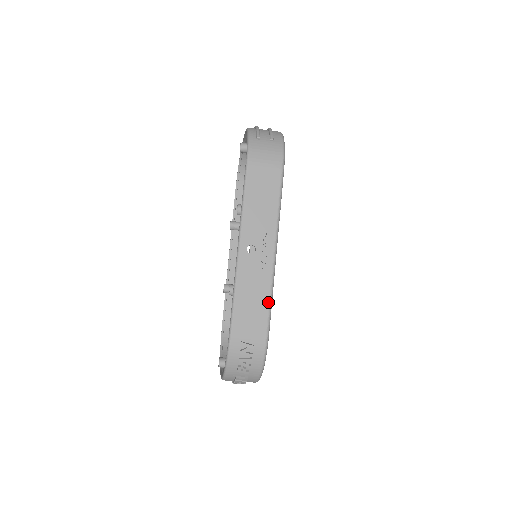
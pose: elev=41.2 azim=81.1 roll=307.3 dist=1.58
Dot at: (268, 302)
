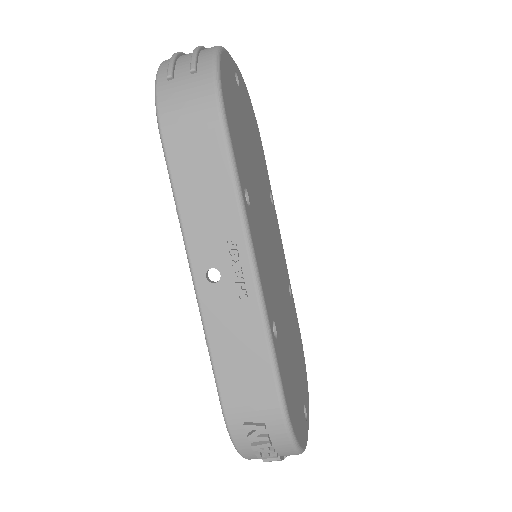
Dot at: (267, 353)
